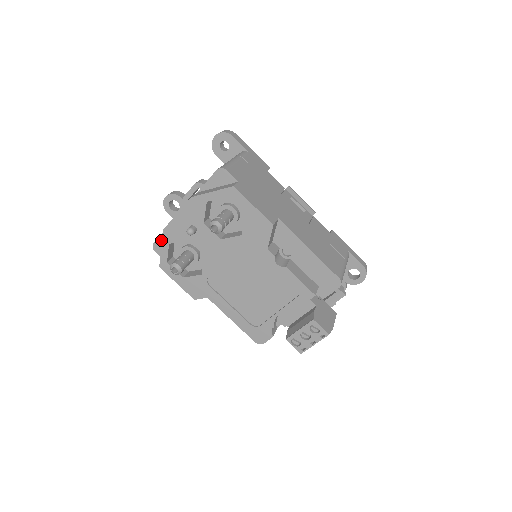
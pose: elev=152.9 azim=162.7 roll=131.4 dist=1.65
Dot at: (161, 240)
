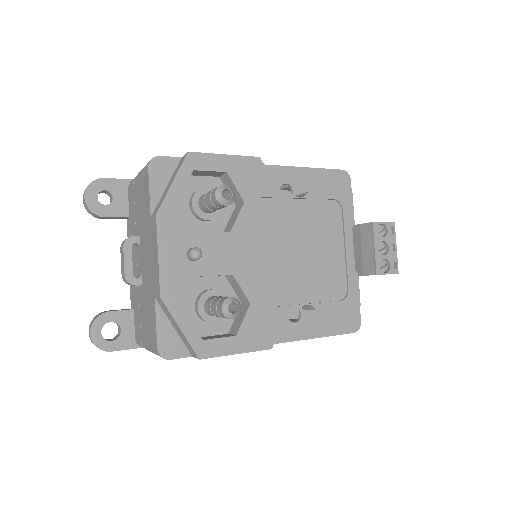
Dot at: (163, 333)
